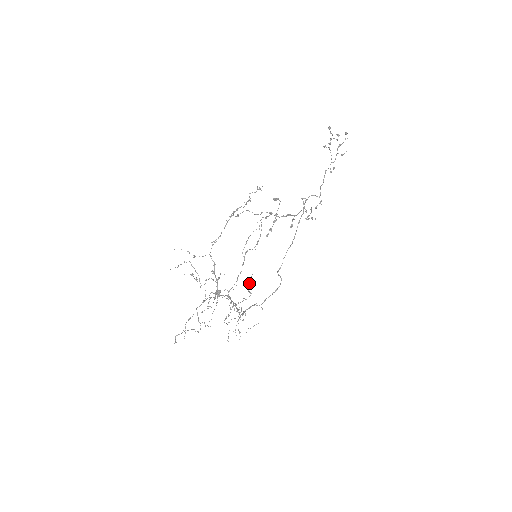
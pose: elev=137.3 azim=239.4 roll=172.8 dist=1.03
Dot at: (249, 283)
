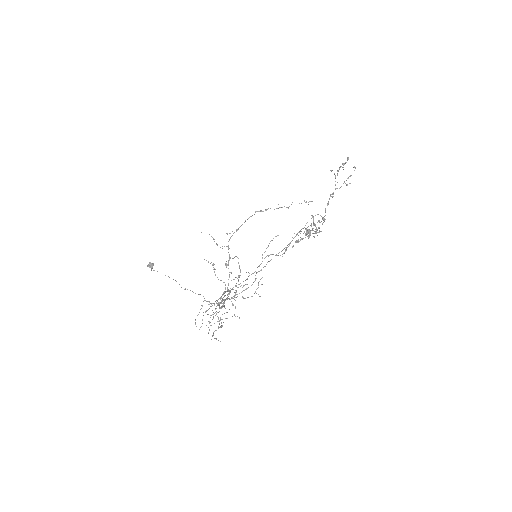
Dot at: (258, 285)
